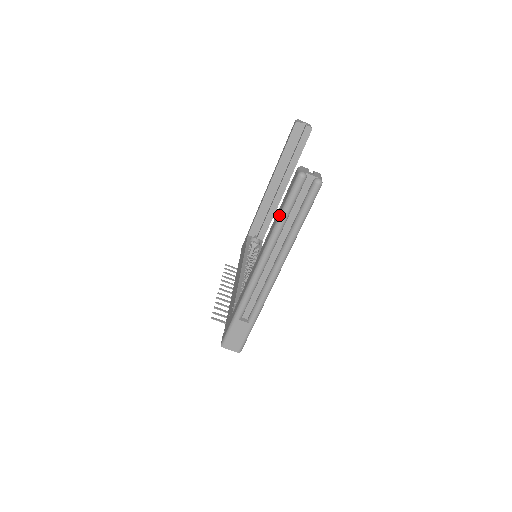
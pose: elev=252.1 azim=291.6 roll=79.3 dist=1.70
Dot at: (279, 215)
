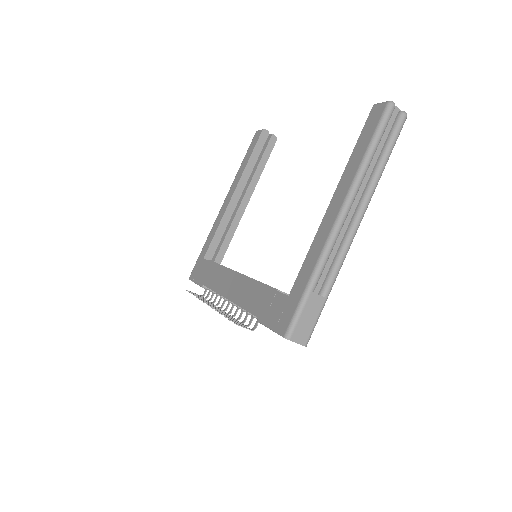
Dot at: (367, 148)
